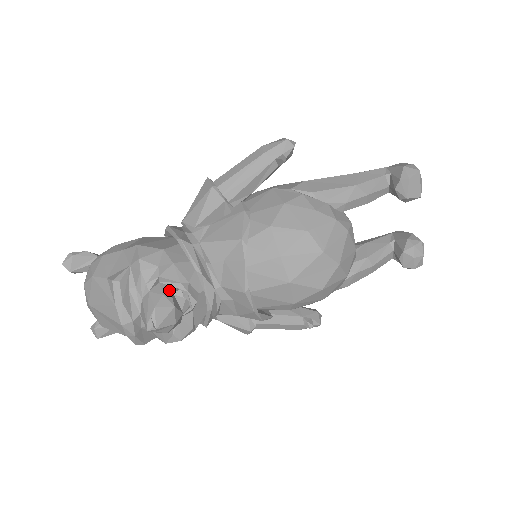
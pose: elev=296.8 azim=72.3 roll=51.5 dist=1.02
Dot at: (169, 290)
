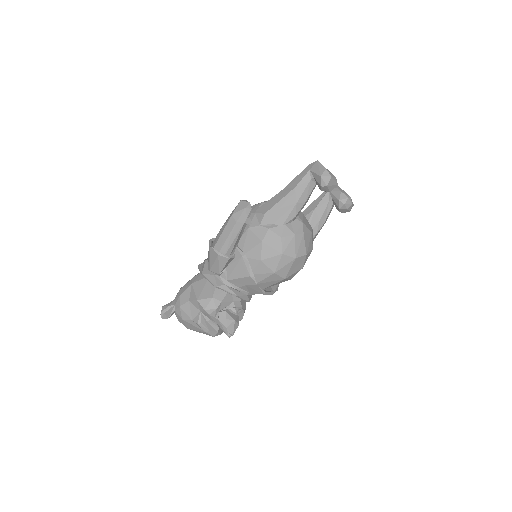
Dot at: (227, 314)
